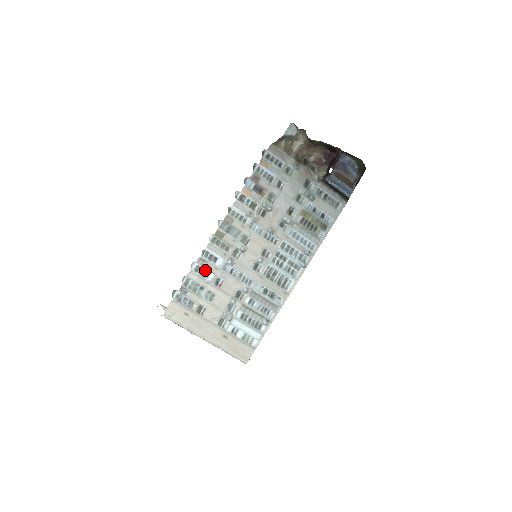
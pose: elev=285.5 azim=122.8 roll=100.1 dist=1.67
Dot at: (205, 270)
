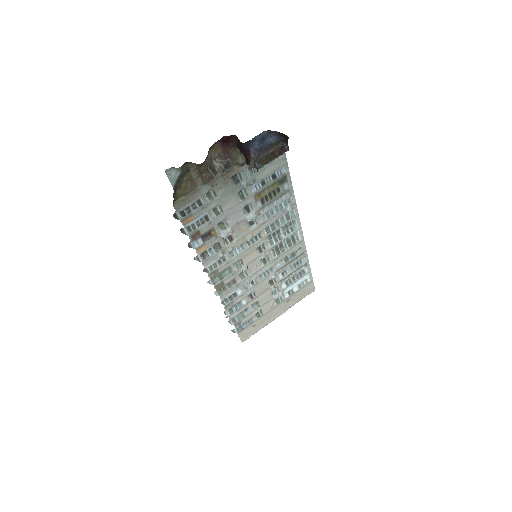
Dot at: (236, 304)
